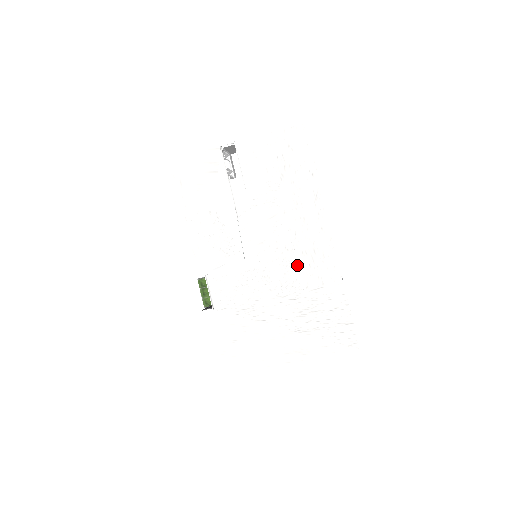
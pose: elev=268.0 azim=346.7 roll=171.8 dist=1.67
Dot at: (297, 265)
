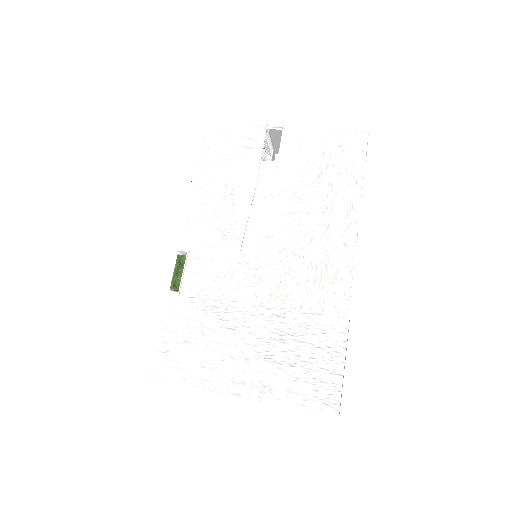
Dot at: (299, 276)
